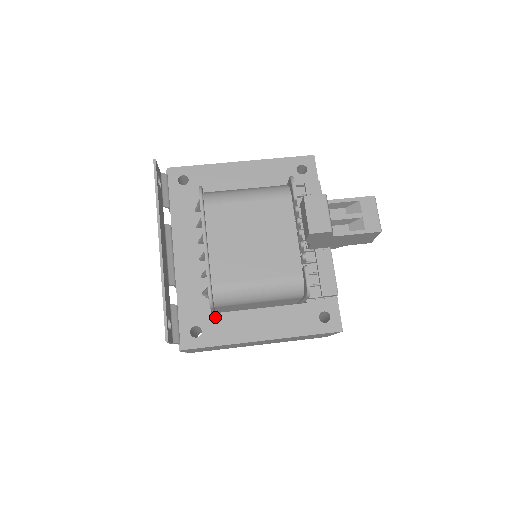
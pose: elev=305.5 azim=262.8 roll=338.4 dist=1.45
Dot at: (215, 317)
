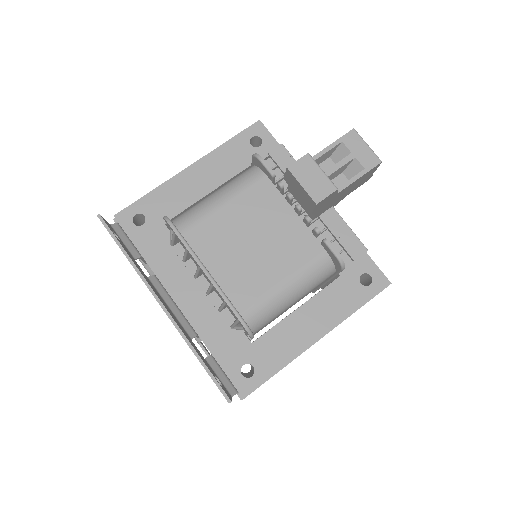
Dot at: (258, 344)
